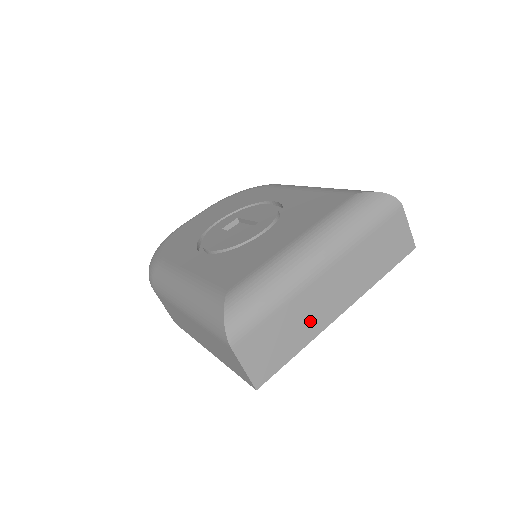
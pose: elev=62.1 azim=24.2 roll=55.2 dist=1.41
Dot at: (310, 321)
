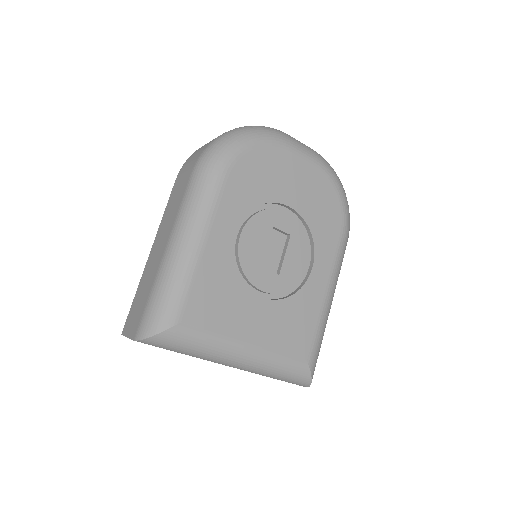
Dot at: occluded
